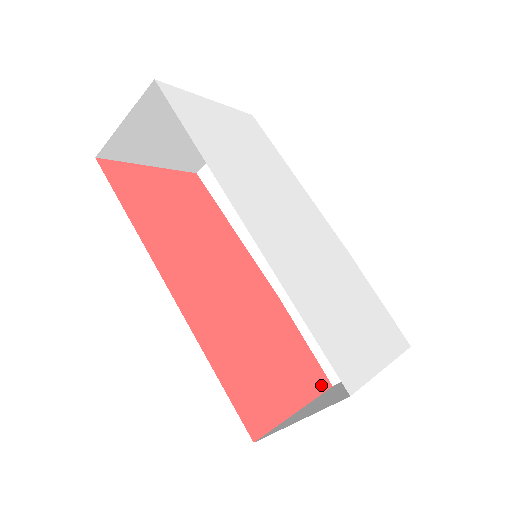
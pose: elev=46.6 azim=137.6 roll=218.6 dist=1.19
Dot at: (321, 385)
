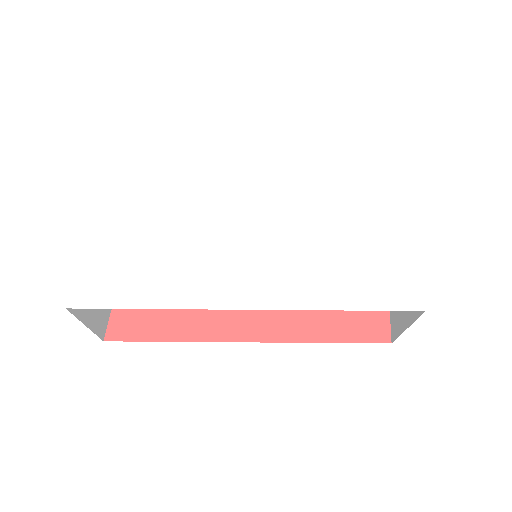
Dot at: occluded
